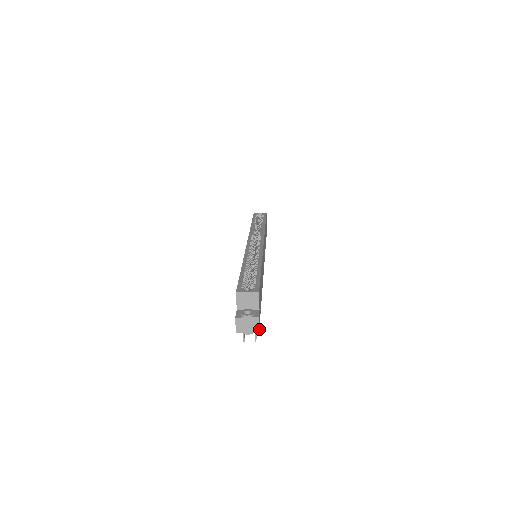
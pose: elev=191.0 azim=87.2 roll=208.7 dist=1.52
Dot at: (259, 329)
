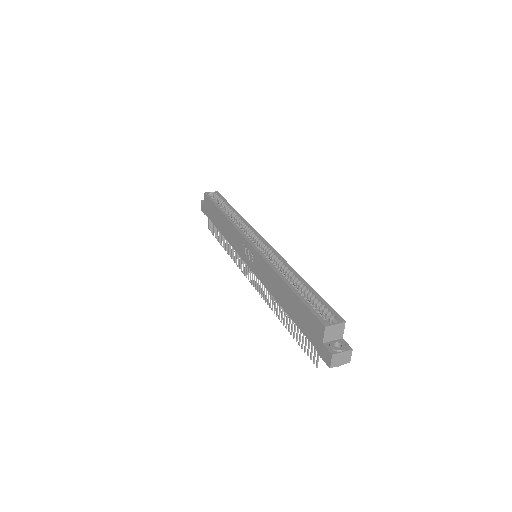
Dot at: occluded
